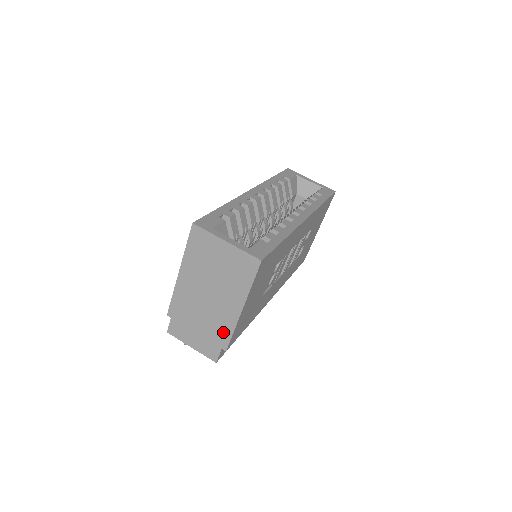
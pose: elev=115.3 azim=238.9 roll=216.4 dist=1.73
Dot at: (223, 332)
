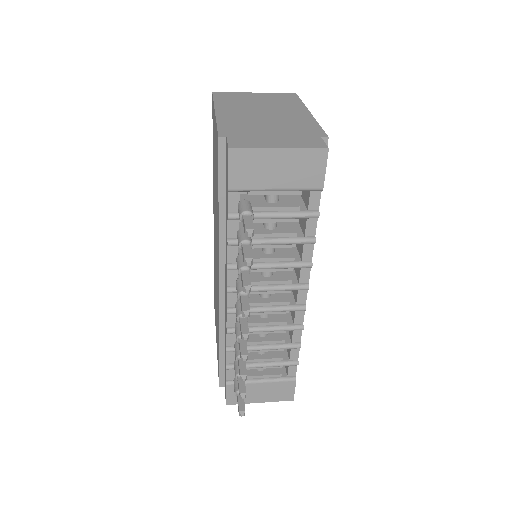
Dot at: (307, 127)
